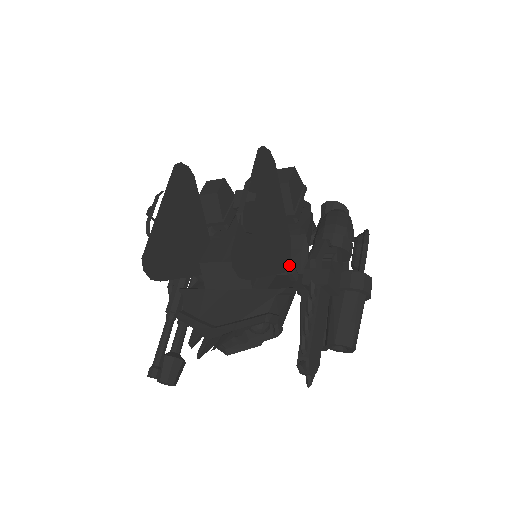
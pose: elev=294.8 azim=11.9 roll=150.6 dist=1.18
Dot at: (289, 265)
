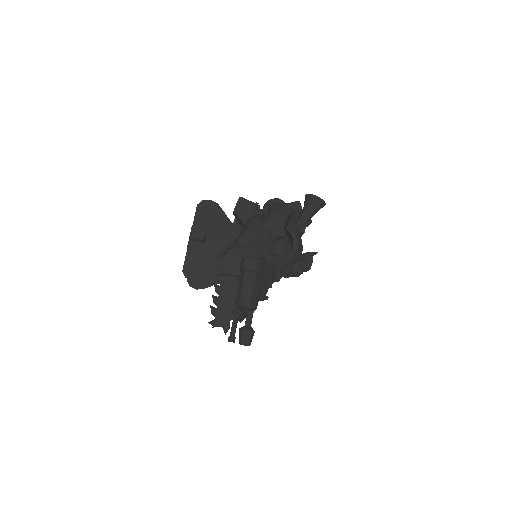
Dot at: occluded
